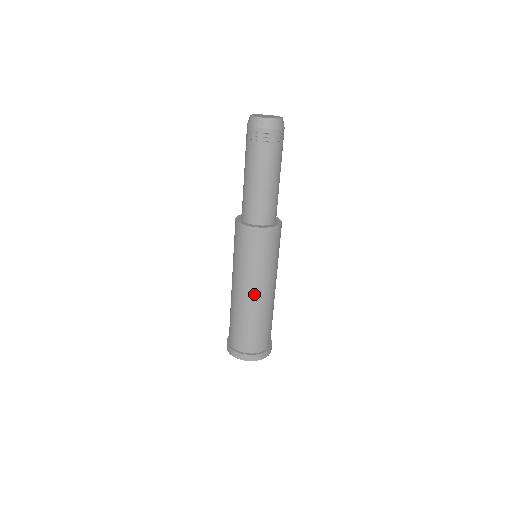
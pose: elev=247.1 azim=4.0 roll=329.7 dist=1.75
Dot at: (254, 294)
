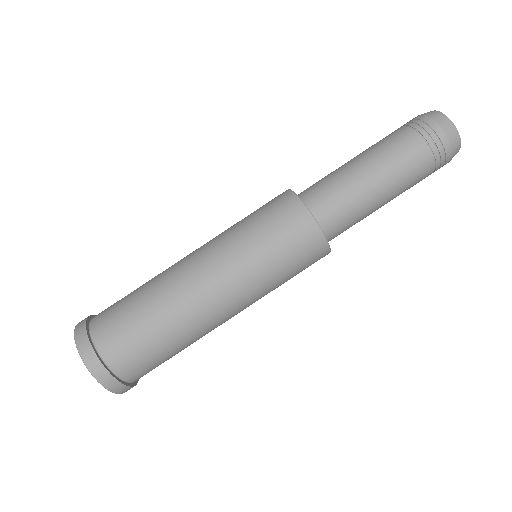
Dot at: (222, 307)
